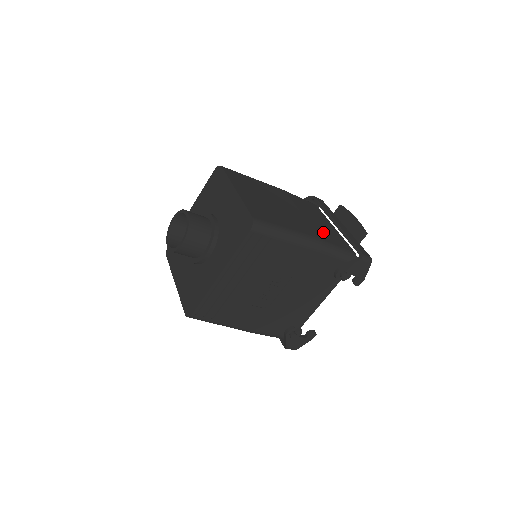
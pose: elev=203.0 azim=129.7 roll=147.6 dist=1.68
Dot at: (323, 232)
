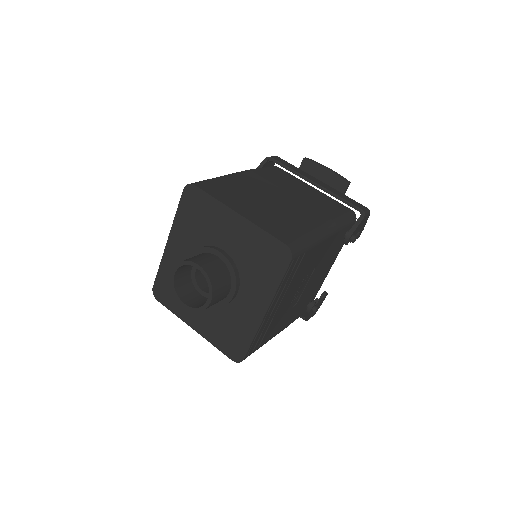
Dot at: (321, 206)
